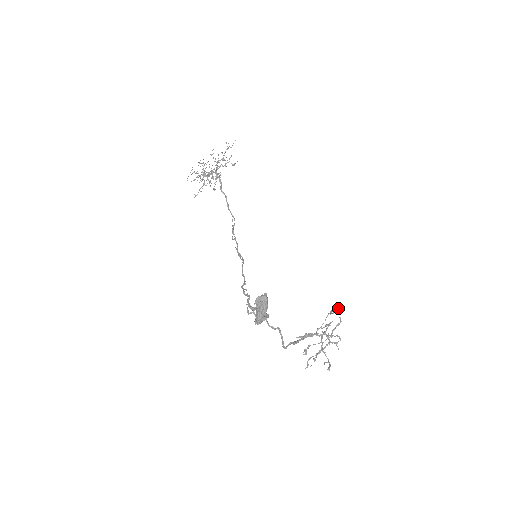
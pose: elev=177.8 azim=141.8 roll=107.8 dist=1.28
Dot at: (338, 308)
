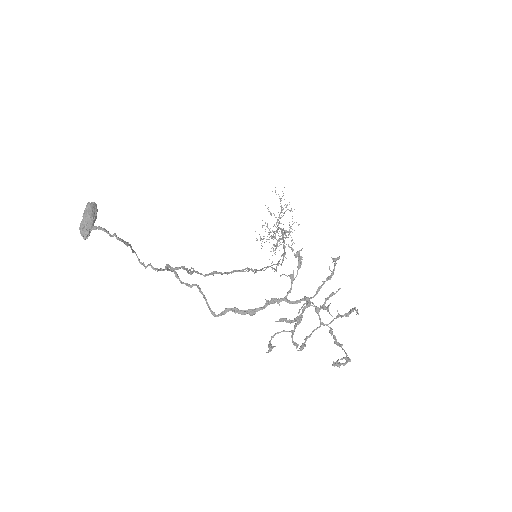
Dot at: (334, 261)
